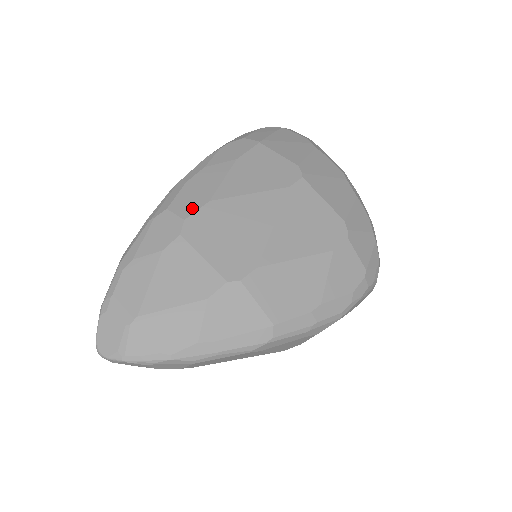
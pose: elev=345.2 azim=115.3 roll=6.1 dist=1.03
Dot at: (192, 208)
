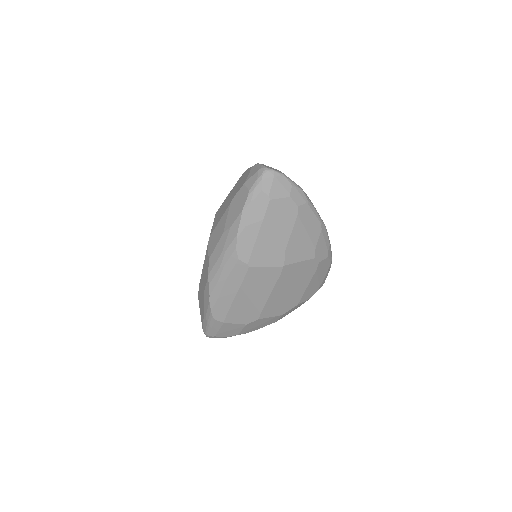
Dot at: occluded
